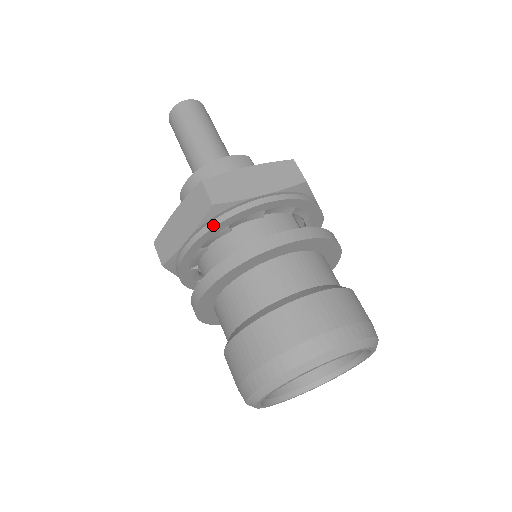
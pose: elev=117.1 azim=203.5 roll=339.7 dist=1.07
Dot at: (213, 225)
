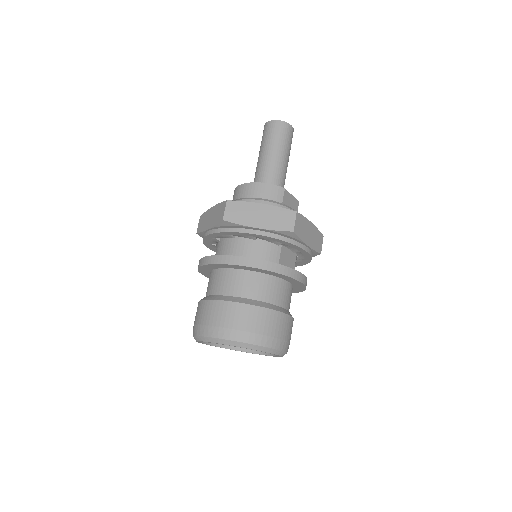
Dot at: (221, 231)
